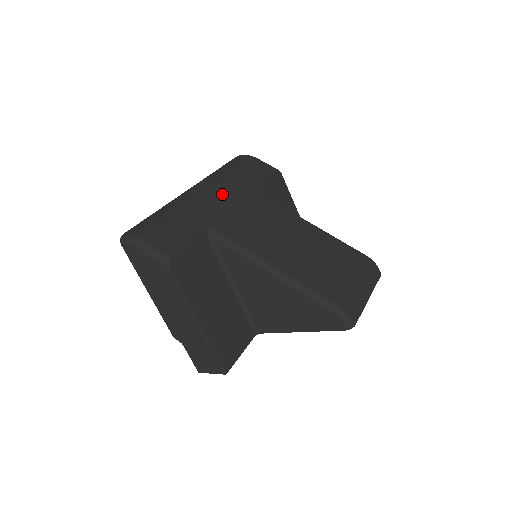
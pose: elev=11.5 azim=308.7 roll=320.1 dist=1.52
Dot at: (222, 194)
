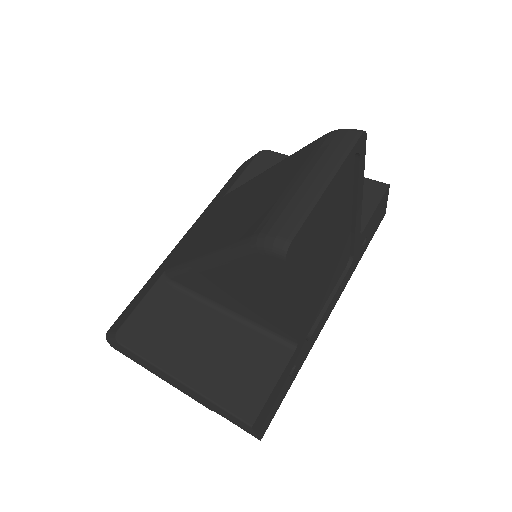
Dot at: (193, 228)
